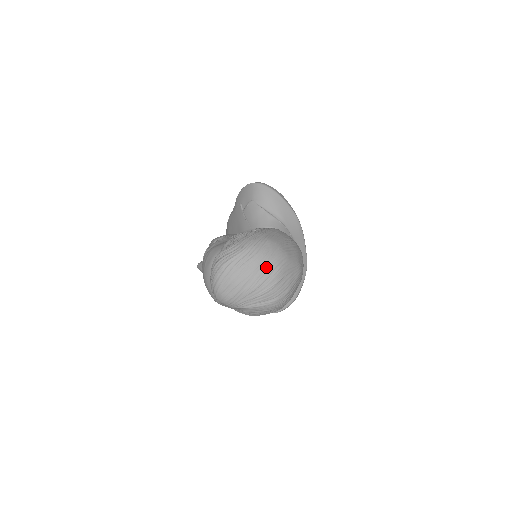
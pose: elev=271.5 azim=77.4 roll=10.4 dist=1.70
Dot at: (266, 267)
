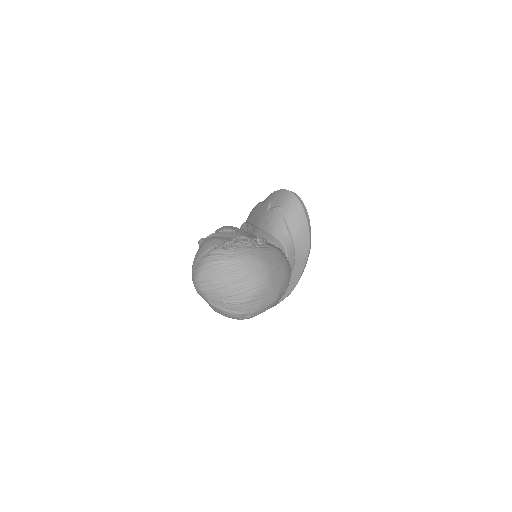
Dot at: (246, 284)
